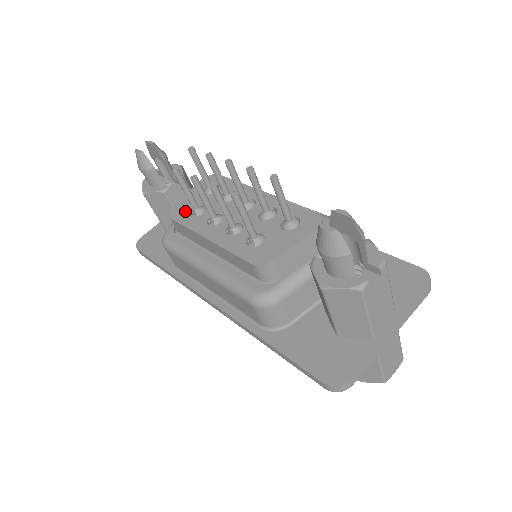
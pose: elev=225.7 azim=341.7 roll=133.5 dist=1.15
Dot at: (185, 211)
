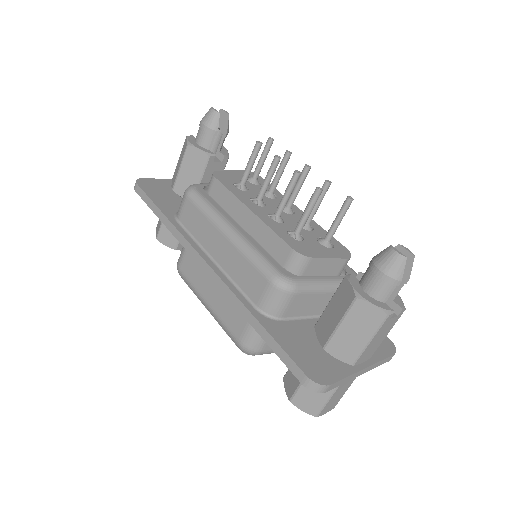
Dot at: (229, 180)
